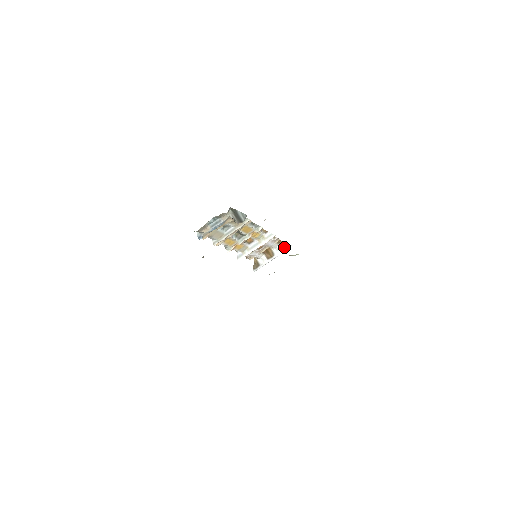
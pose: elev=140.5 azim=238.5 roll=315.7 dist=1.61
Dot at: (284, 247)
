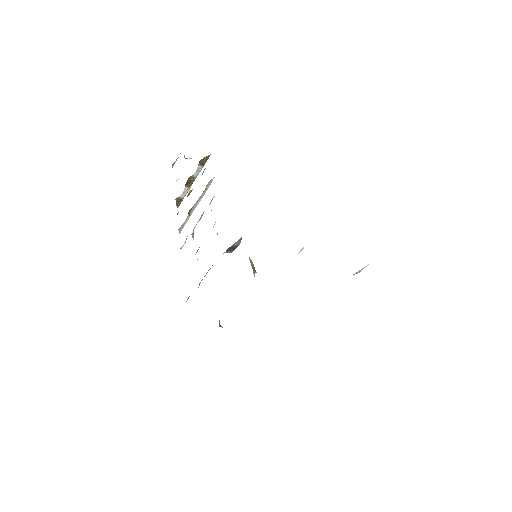
Dot at: (204, 162)
